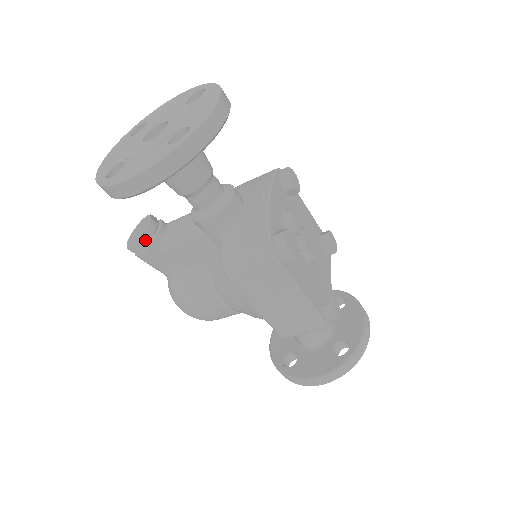
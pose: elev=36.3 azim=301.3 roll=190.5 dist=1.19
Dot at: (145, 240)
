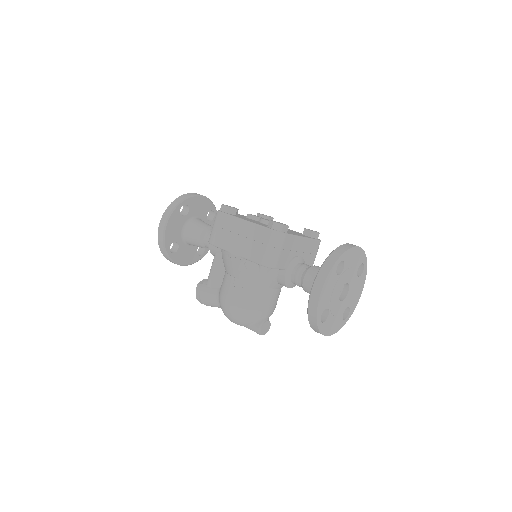
Dot at: (200, 285)
